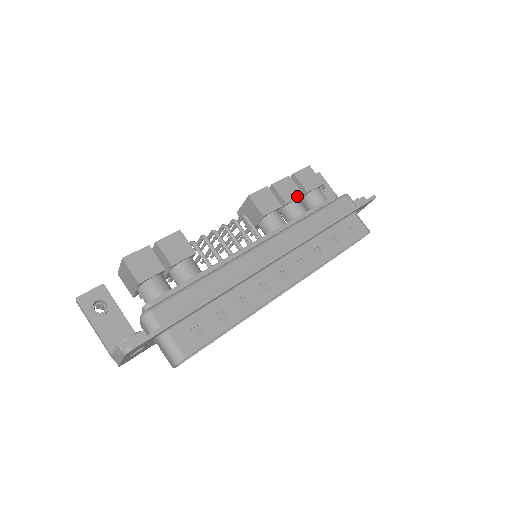
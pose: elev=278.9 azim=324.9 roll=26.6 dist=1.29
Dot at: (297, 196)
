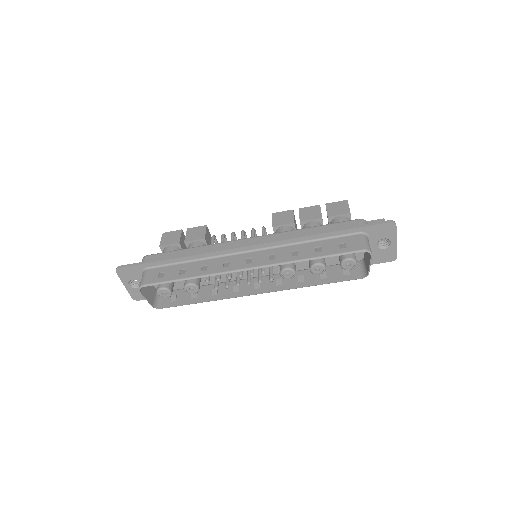
Dot at: (315, 218)
